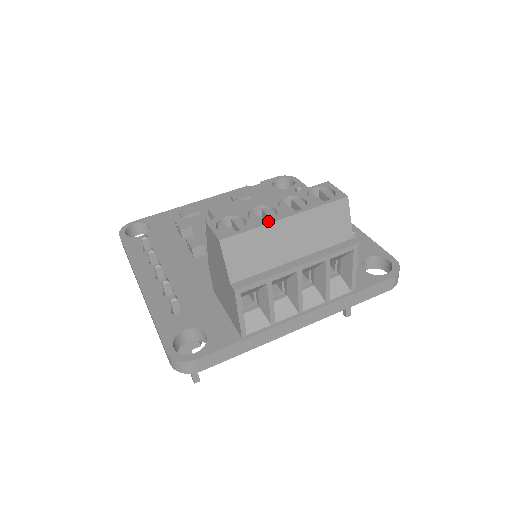
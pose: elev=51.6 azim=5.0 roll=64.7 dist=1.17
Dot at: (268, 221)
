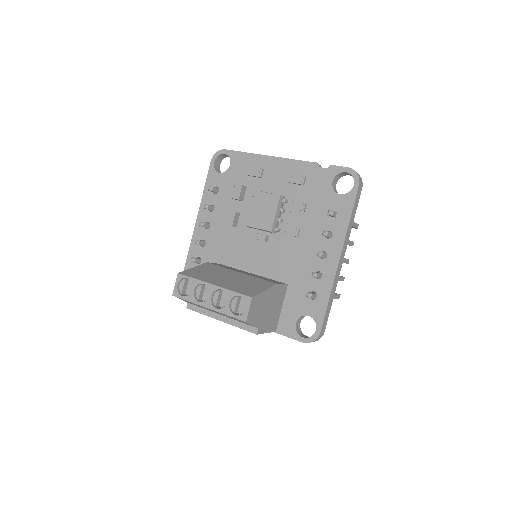
Dot at: (198, 302)
